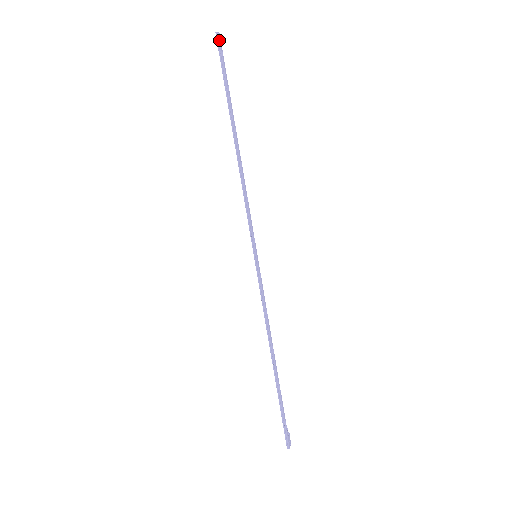
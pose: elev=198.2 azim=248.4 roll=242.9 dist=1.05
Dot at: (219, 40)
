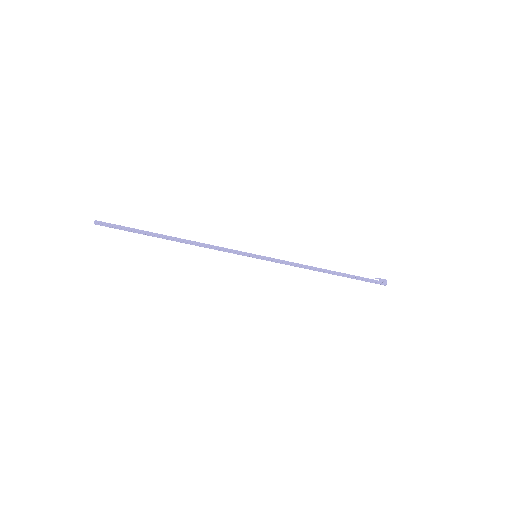
Dot at: (100, 224)
